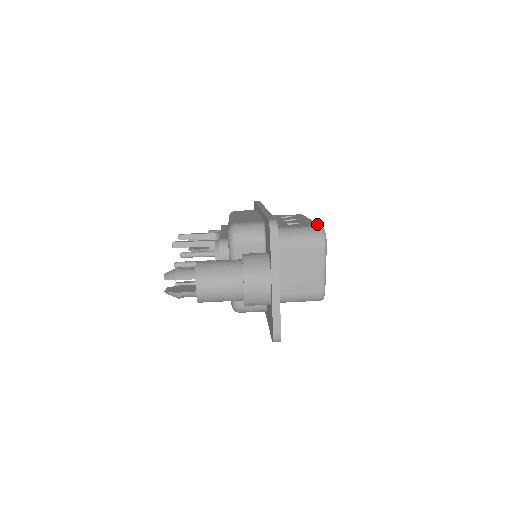
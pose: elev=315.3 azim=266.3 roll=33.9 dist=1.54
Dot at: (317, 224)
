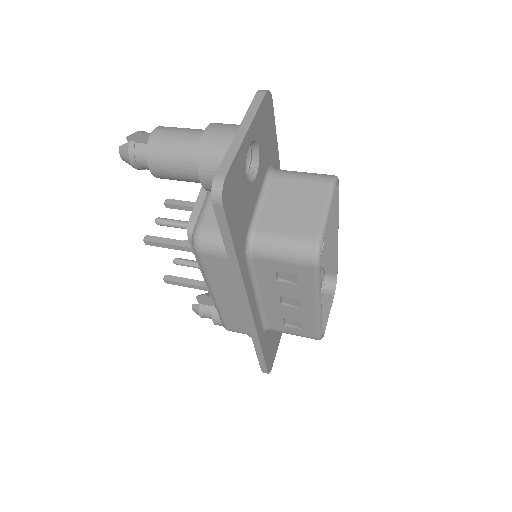
Dot at: occluded
